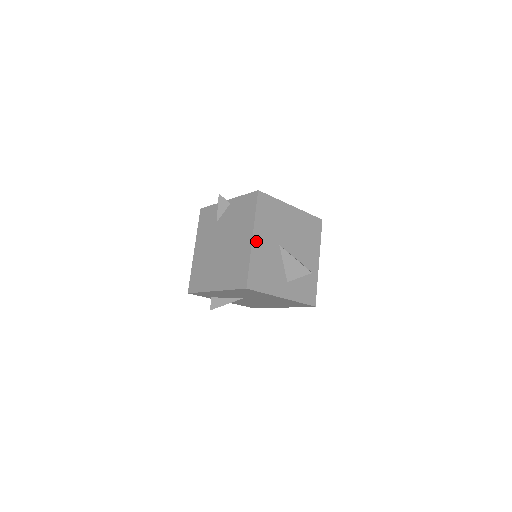
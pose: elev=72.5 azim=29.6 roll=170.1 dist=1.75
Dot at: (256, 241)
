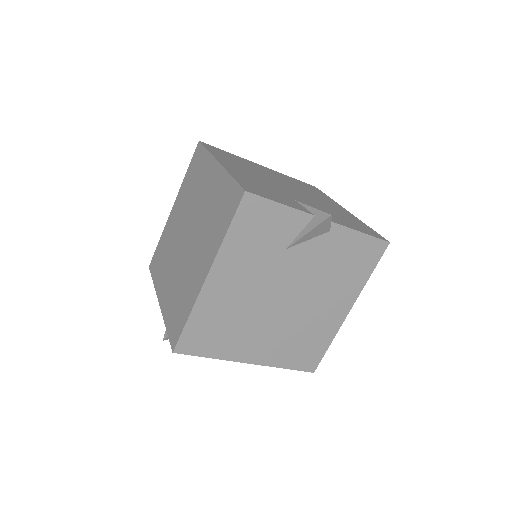
Dot at: occluded
